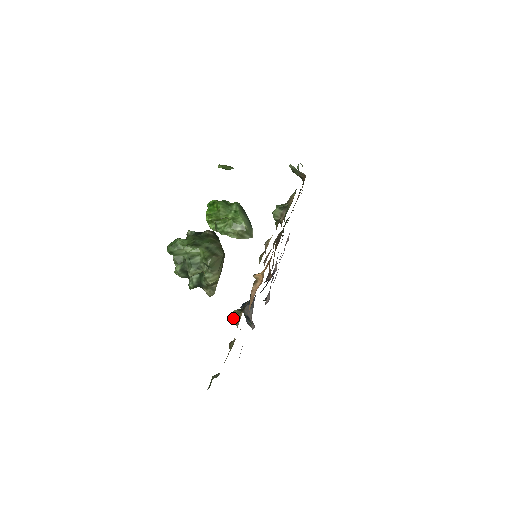
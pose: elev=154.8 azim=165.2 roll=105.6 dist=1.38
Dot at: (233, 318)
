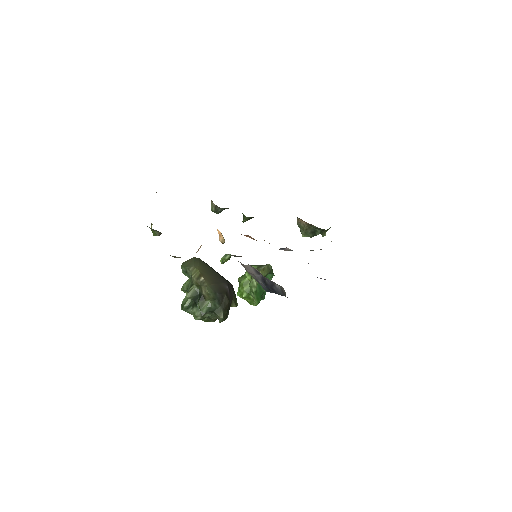
Dot at: (152, 232)
